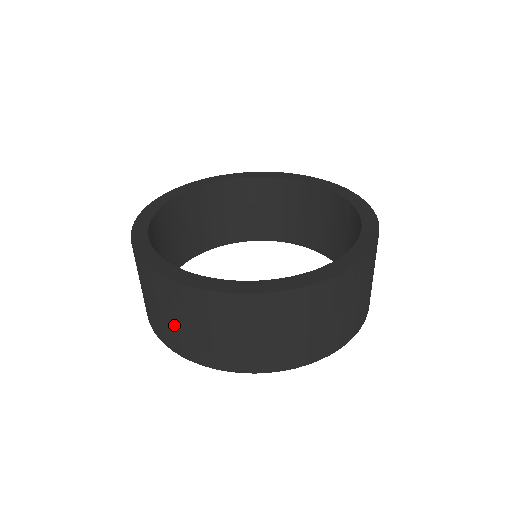
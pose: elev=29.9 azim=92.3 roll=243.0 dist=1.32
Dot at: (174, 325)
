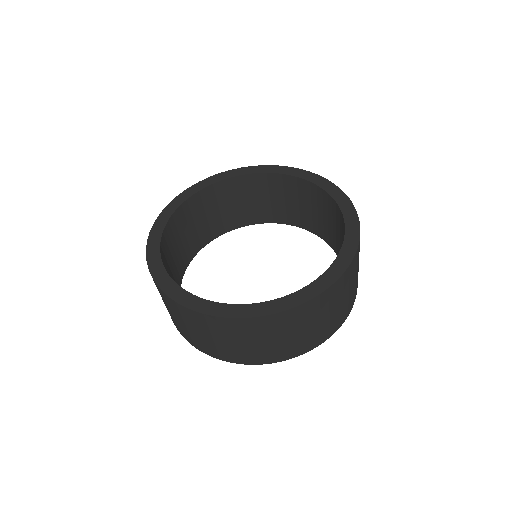
Dot at: (172, 316)
